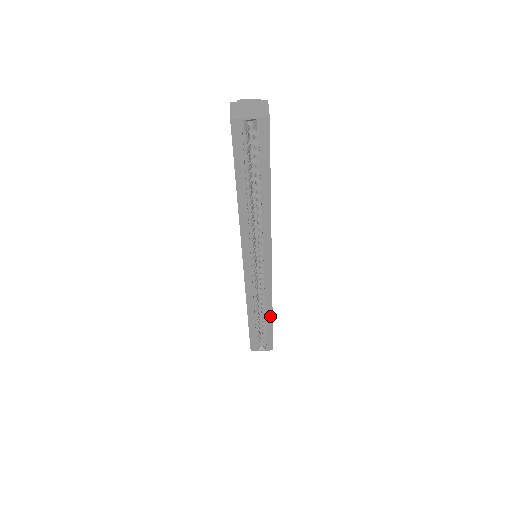
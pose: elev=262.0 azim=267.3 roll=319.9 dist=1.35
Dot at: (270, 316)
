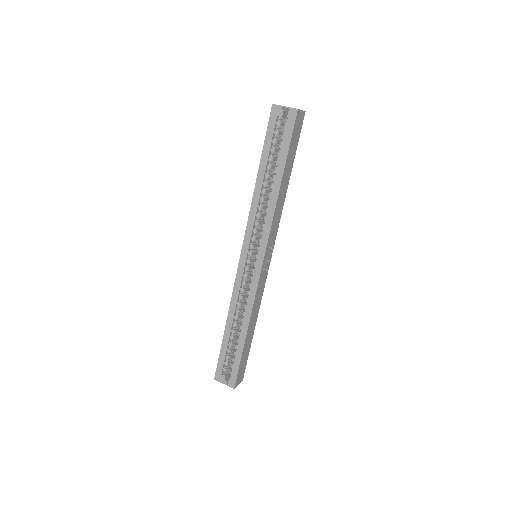
Dot at: (245, 332)
